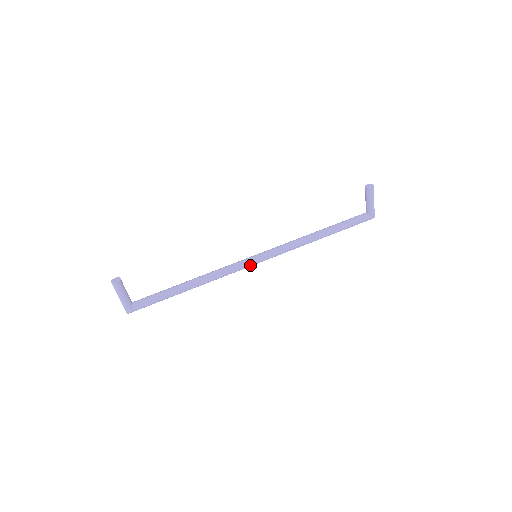
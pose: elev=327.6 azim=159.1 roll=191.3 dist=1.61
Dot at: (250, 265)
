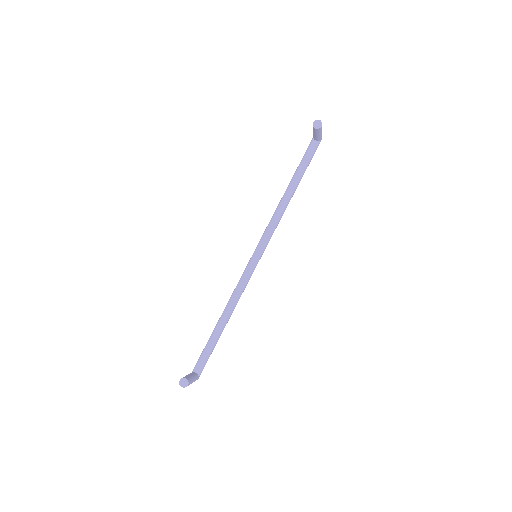
Dot at: occluded
